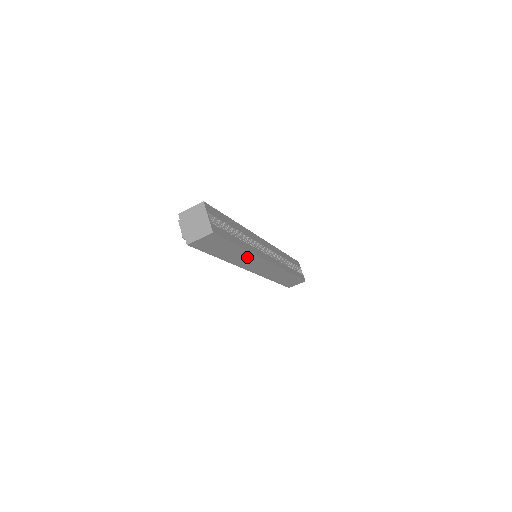
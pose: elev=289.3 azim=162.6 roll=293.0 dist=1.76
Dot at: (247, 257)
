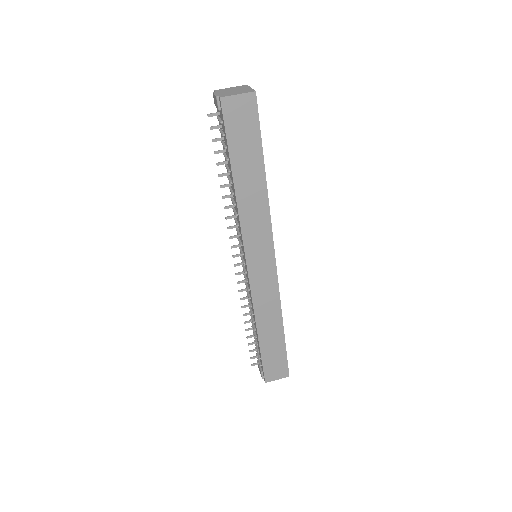
Dot at: (259, 210)
